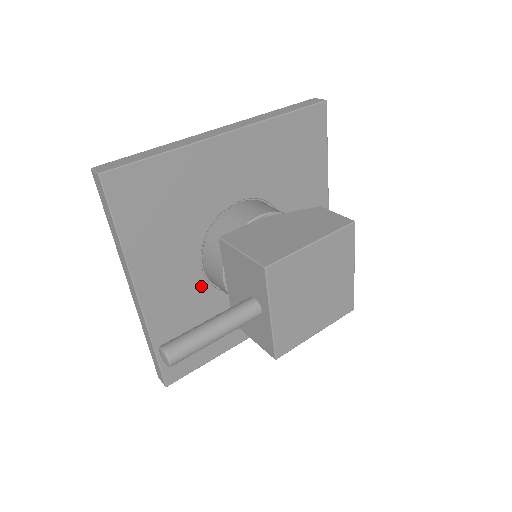
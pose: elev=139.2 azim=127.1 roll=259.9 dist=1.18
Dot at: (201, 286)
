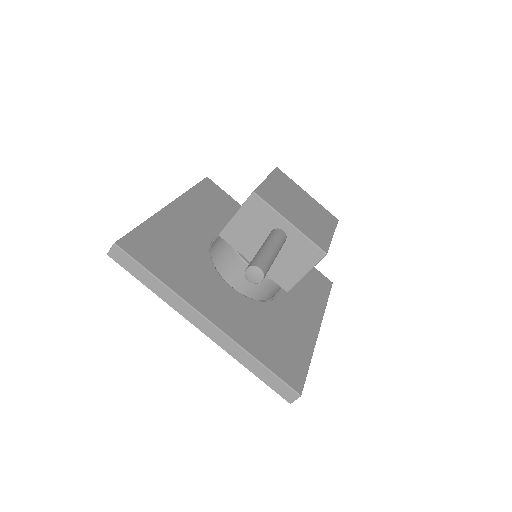
Dot at: (244, 301)
